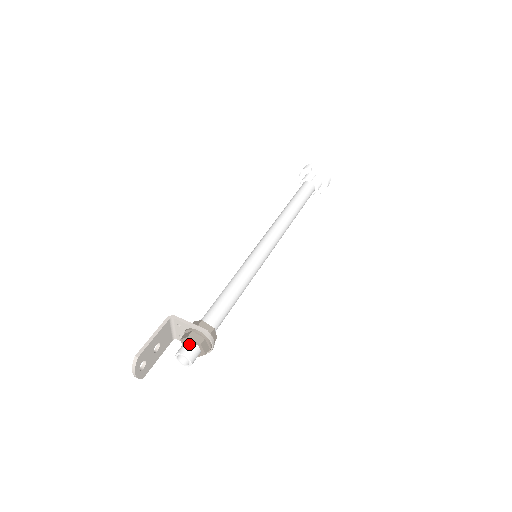
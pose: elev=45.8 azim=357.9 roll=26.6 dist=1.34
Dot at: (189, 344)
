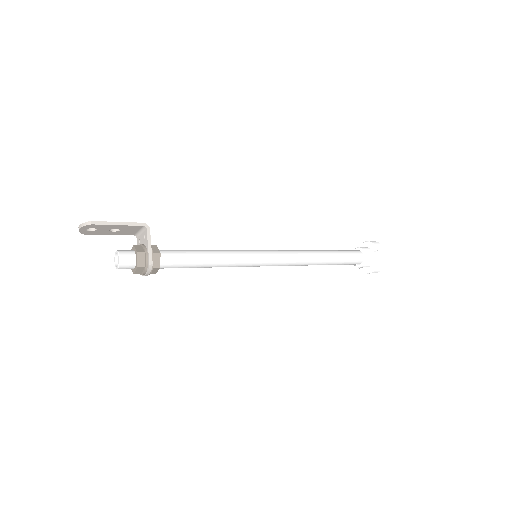
Dot at: (132, 257)
